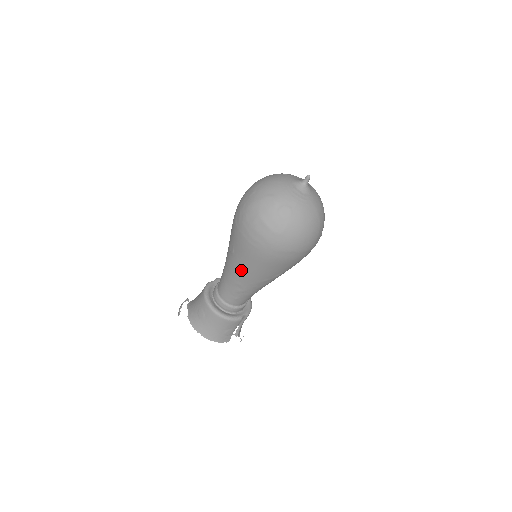
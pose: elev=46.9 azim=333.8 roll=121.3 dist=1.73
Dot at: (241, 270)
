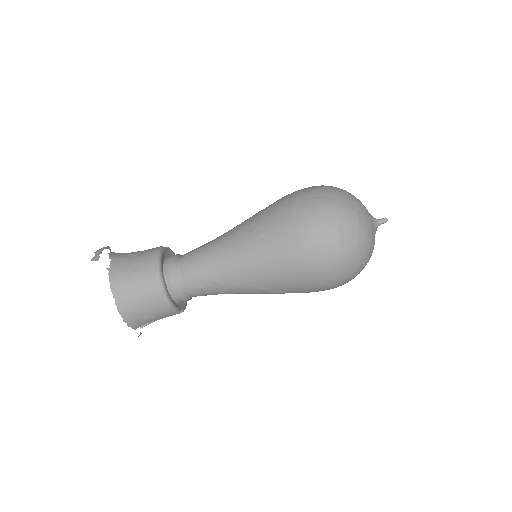
Dot at: (251, 262)
